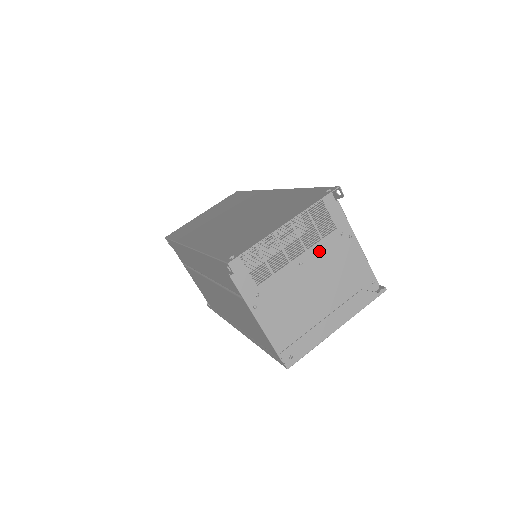
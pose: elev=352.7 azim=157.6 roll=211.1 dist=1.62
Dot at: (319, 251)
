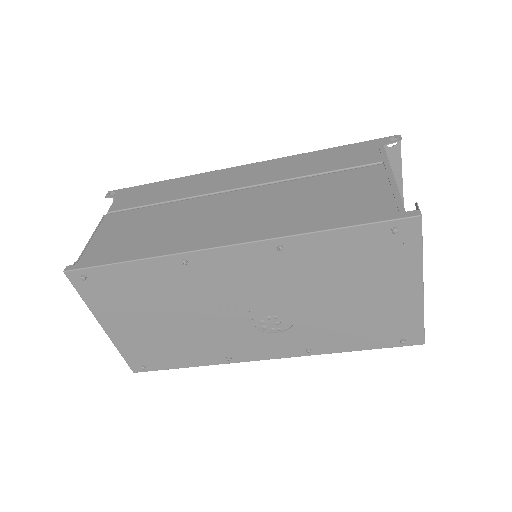
Dot at: occluded
